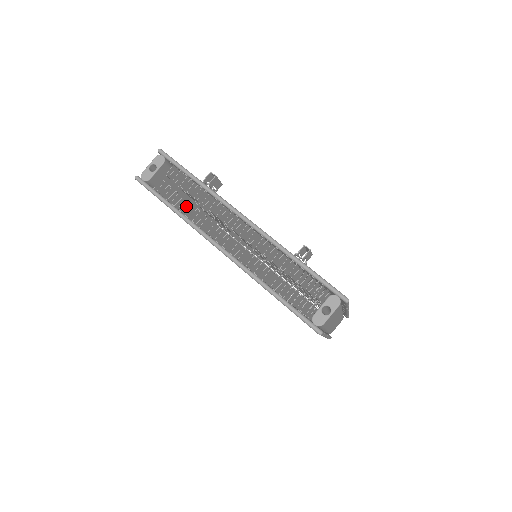
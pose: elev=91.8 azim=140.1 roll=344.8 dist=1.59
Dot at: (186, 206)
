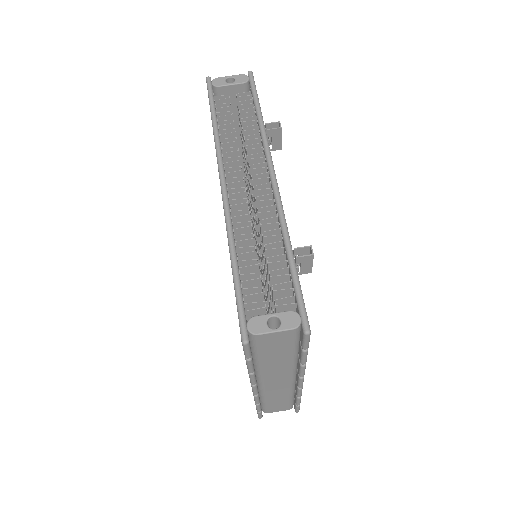
Dot at: occluded
